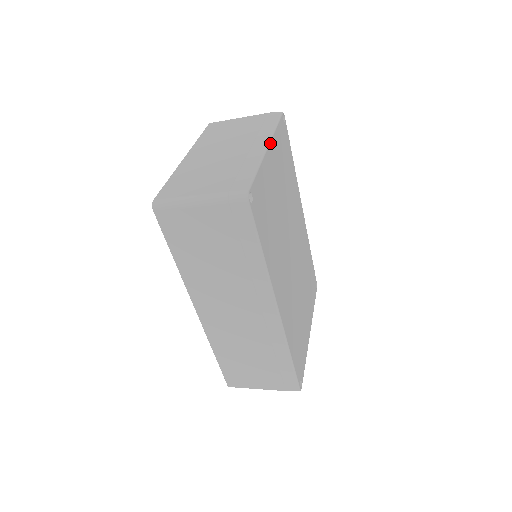
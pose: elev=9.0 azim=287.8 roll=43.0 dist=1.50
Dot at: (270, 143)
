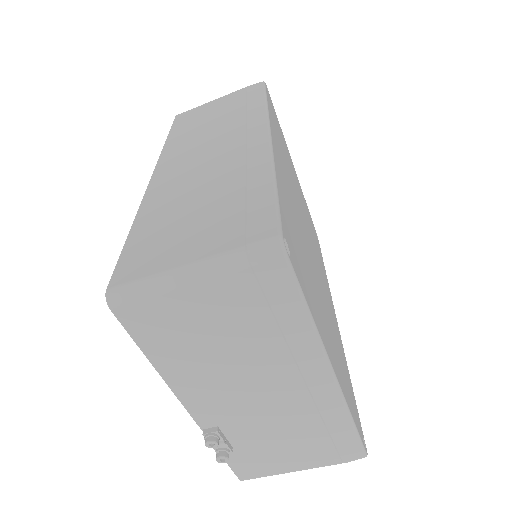
Dot at: occluded
